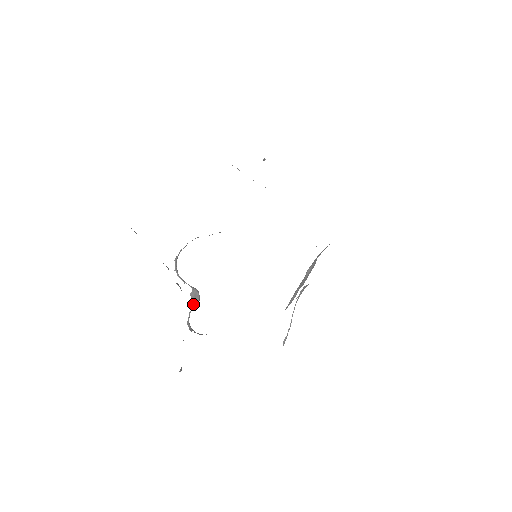
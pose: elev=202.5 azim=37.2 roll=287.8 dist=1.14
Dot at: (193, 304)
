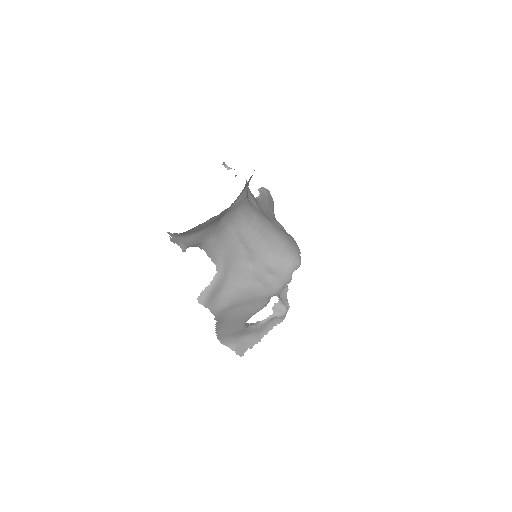
Dot at: (273, 312)
